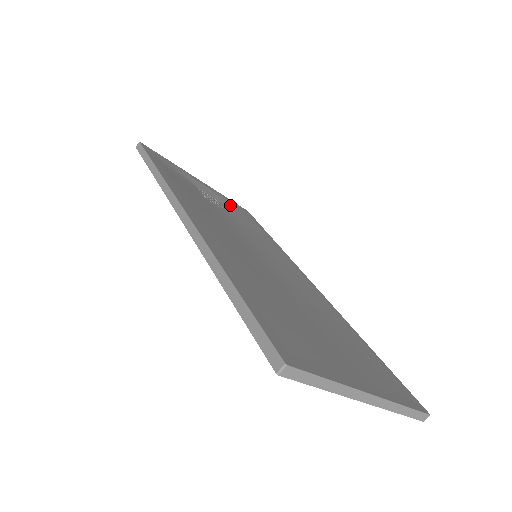
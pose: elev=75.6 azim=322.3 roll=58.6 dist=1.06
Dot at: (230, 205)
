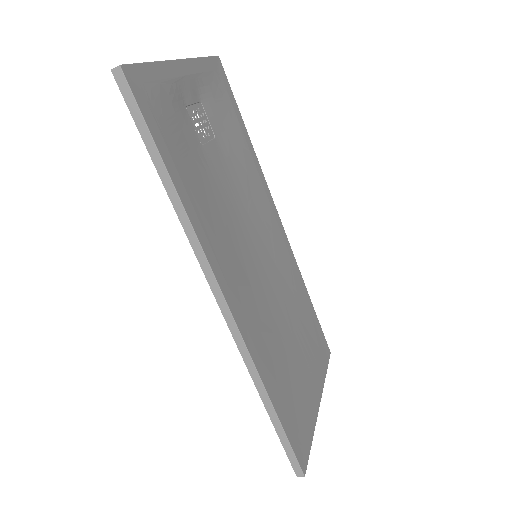
Dot at: (211, 89)
